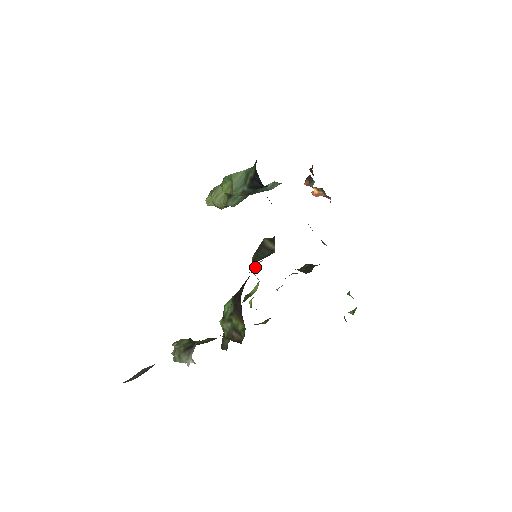
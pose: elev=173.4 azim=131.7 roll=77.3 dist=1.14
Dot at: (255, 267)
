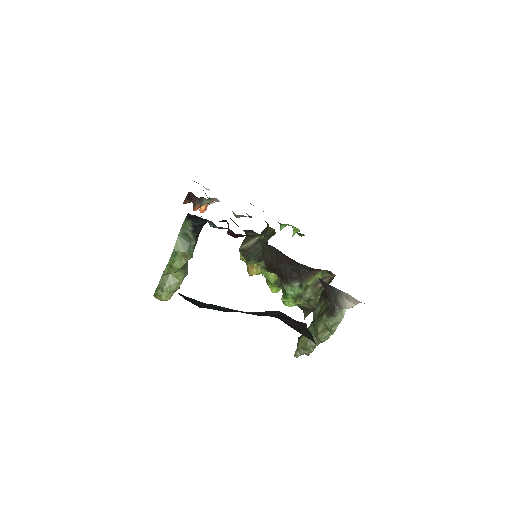
Dot at: (253, 270)
